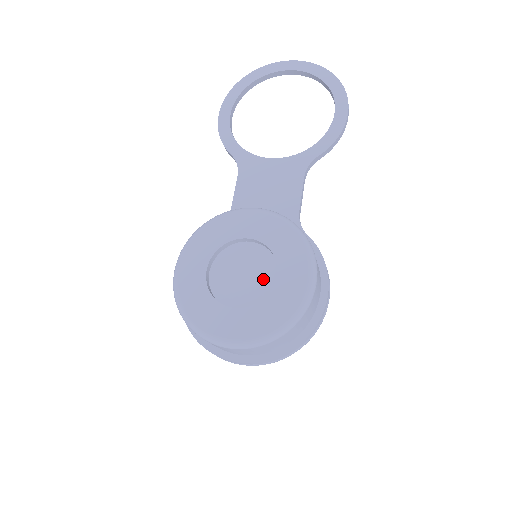
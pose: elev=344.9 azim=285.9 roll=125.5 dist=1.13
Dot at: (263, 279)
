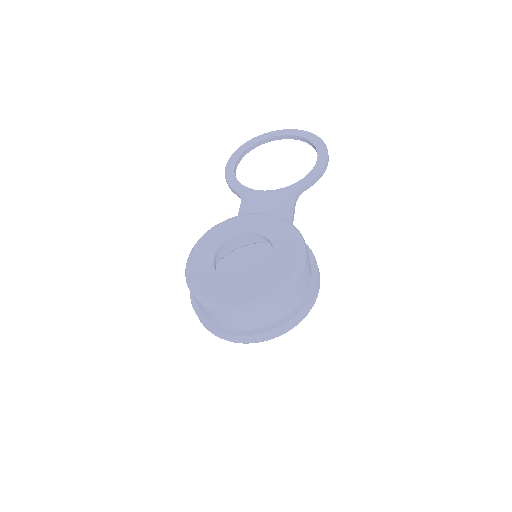
Dot at: occluded
